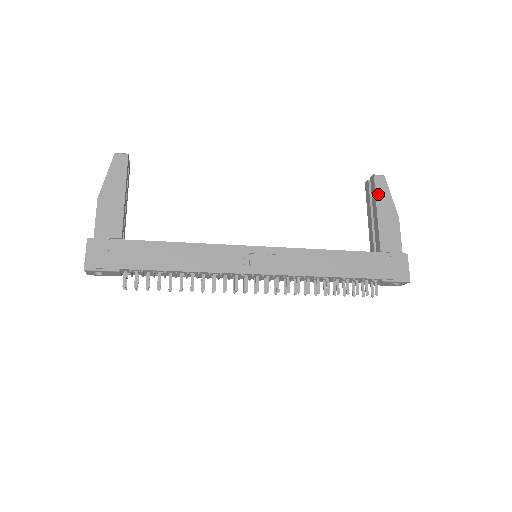
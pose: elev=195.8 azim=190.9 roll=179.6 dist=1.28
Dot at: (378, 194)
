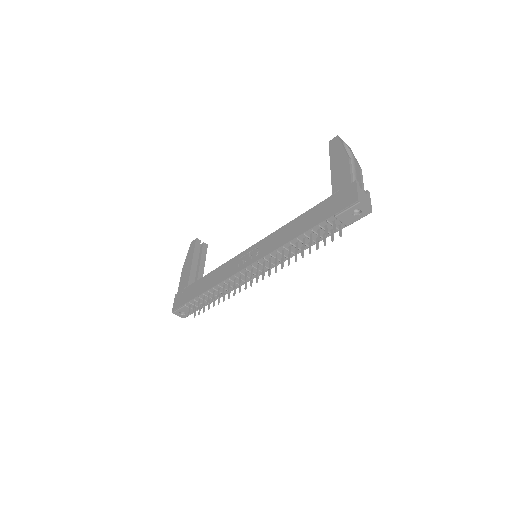
Dot at: (331, 153)
